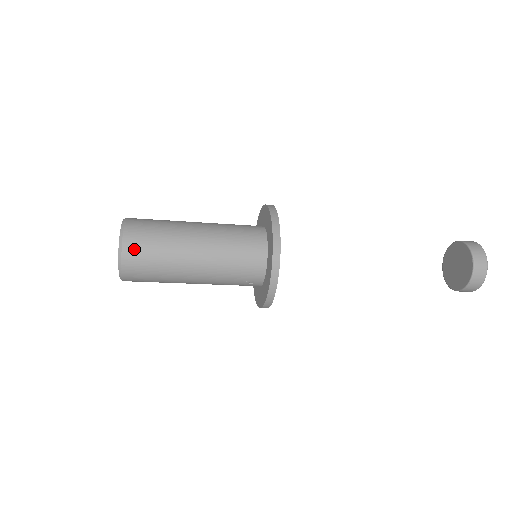
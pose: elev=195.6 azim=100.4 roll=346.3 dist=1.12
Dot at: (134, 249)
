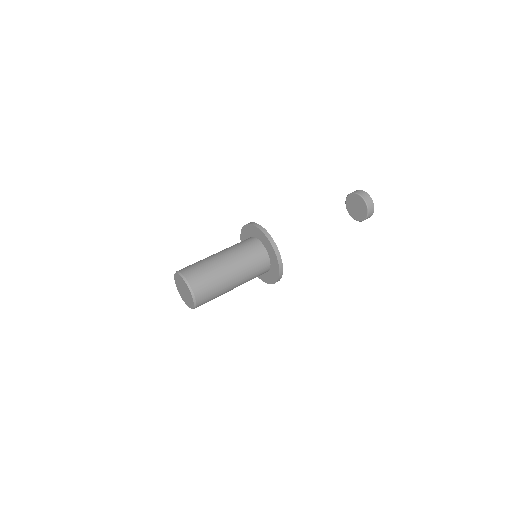
Dot at: (203, 303)
